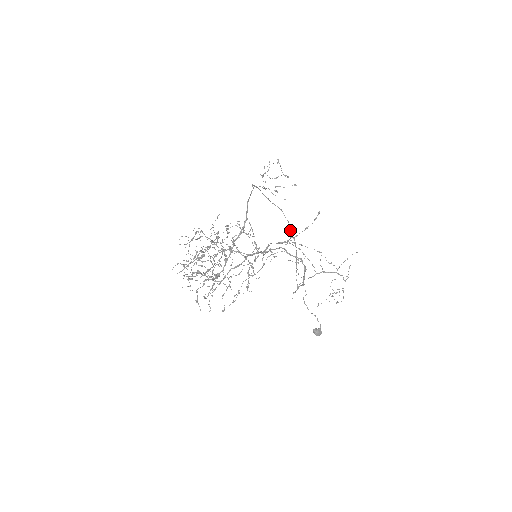
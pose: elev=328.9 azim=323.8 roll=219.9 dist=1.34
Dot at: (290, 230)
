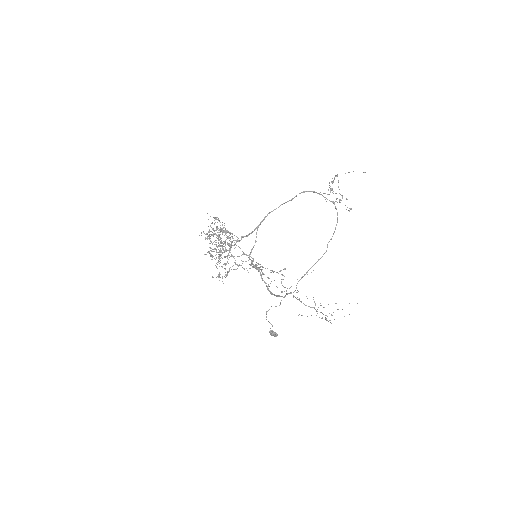
Dot at: (328, 242)
